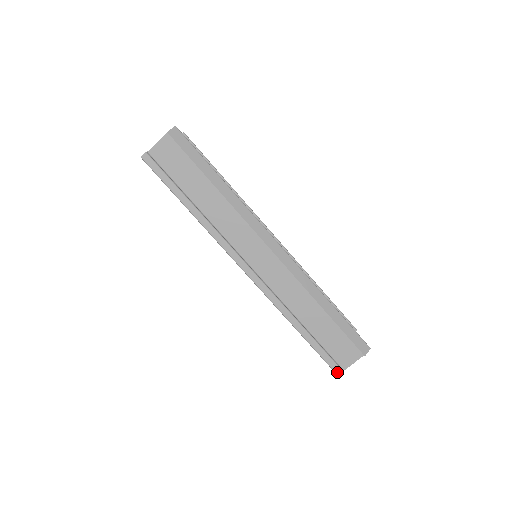
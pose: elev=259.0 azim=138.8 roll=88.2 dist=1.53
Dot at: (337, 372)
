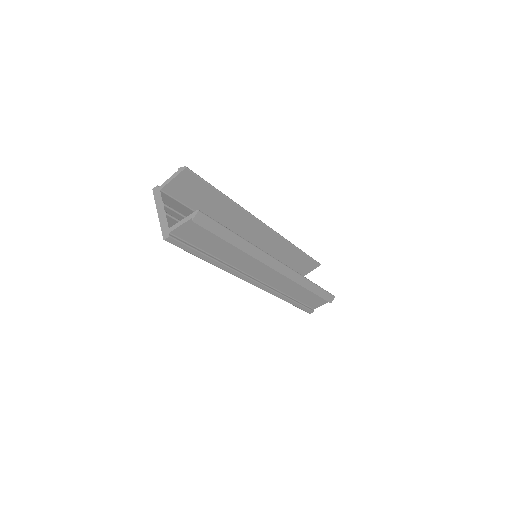
Dot at: (310, 313)
